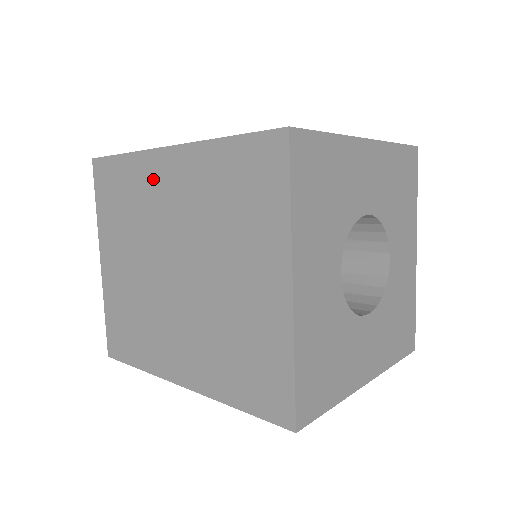
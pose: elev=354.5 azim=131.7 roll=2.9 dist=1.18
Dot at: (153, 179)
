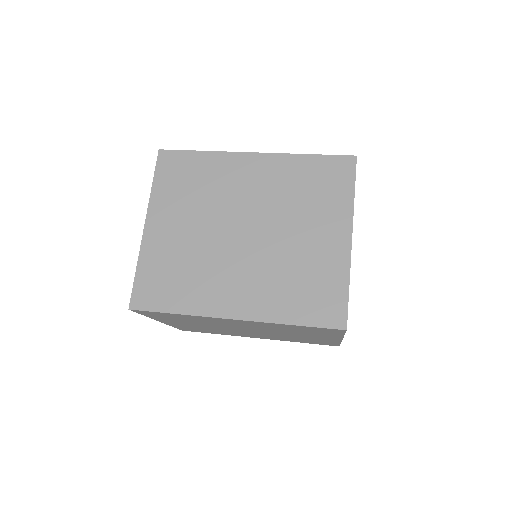
Dot at: (233, 170)
